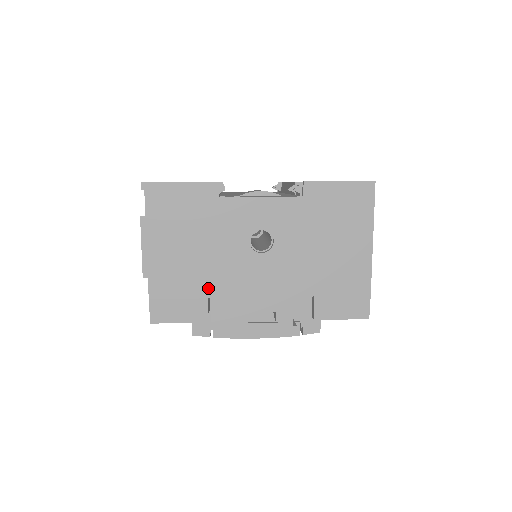
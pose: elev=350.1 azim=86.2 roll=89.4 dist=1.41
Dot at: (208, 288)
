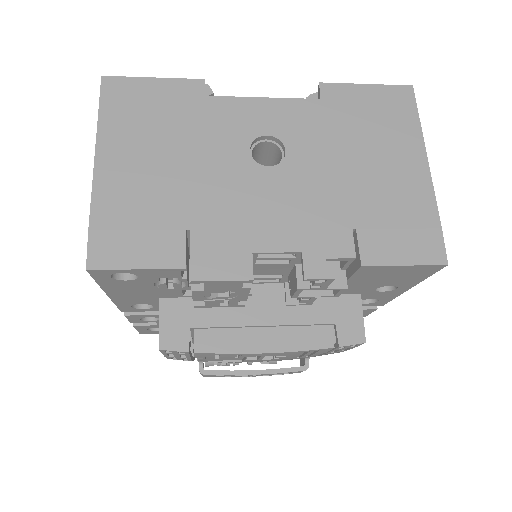
Dot at: (187, 214)
